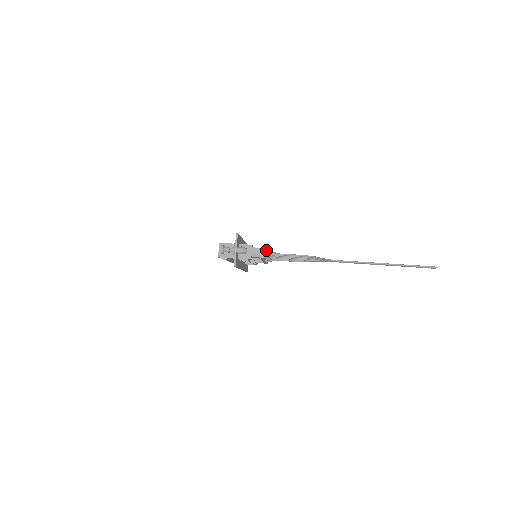
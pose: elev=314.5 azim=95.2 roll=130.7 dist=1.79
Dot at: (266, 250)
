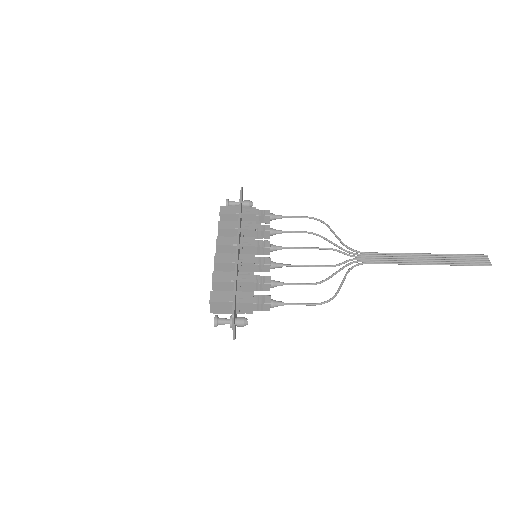
Dot at: (272, 303)
